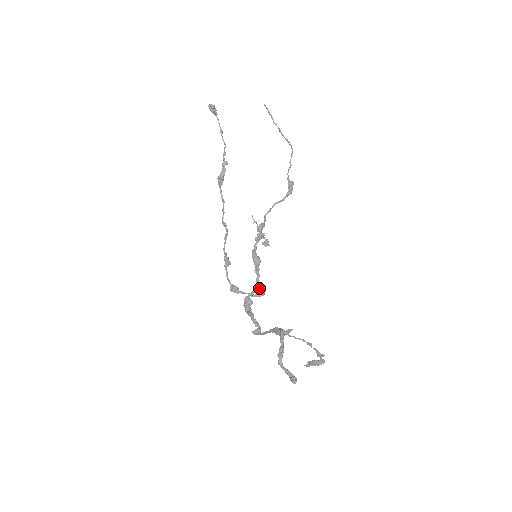
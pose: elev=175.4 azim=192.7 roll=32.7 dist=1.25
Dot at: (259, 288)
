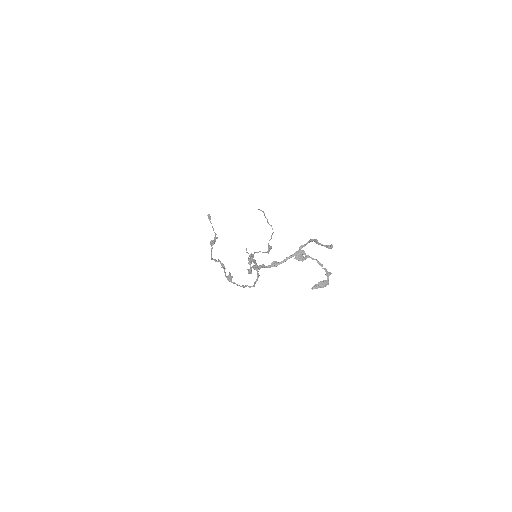
Dot at: occluded
